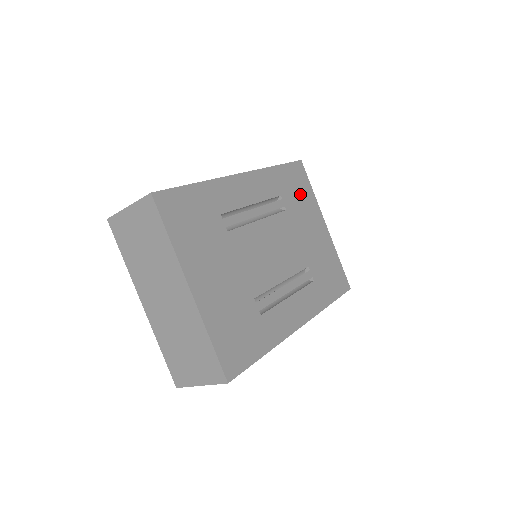
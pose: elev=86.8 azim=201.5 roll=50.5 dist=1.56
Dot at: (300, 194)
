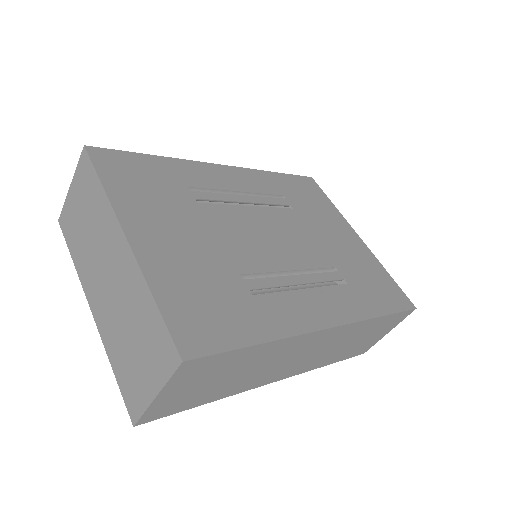
Dot at: (313, 202)
